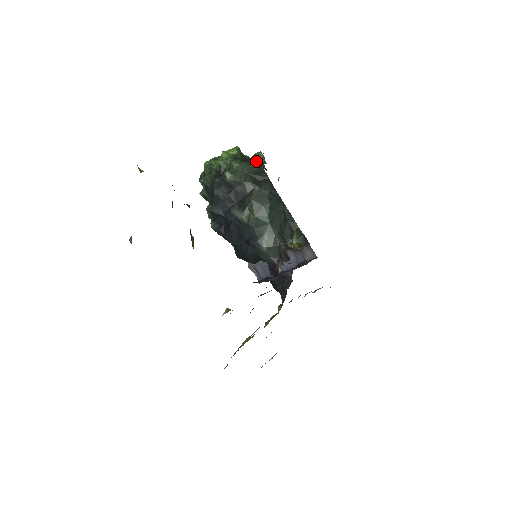
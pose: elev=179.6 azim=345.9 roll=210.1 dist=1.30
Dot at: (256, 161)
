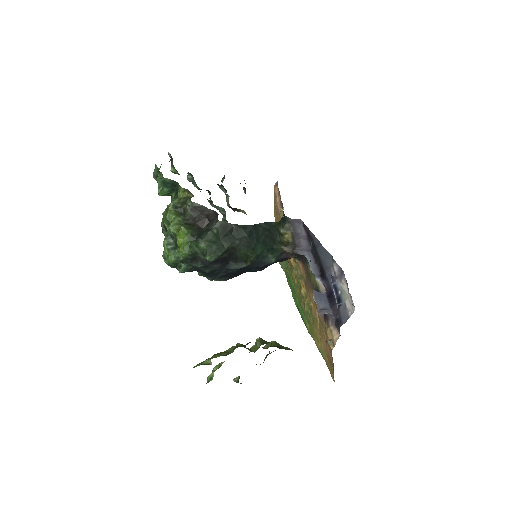
Dot at: (197, 212)
